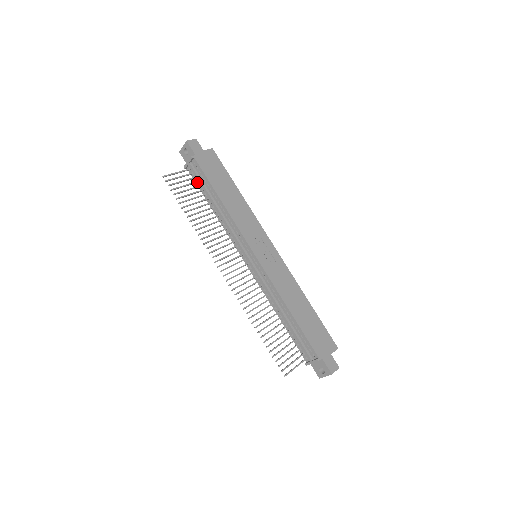
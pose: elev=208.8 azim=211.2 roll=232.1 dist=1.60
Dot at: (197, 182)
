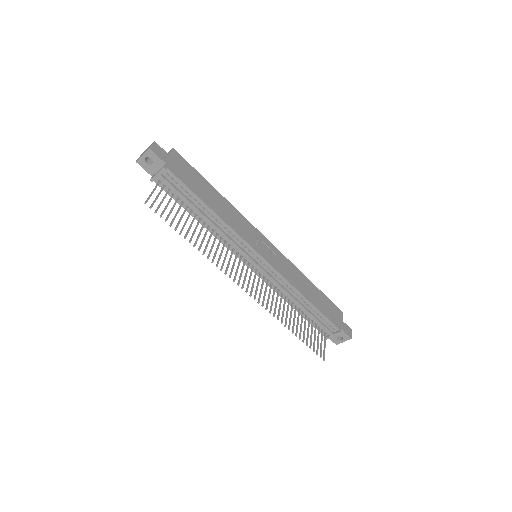
Dot at: (173, 195)
